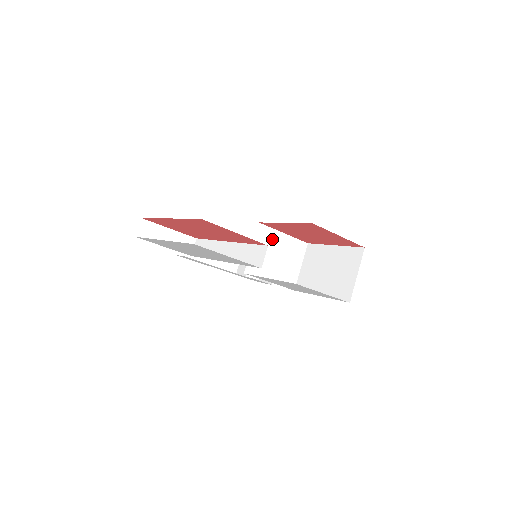
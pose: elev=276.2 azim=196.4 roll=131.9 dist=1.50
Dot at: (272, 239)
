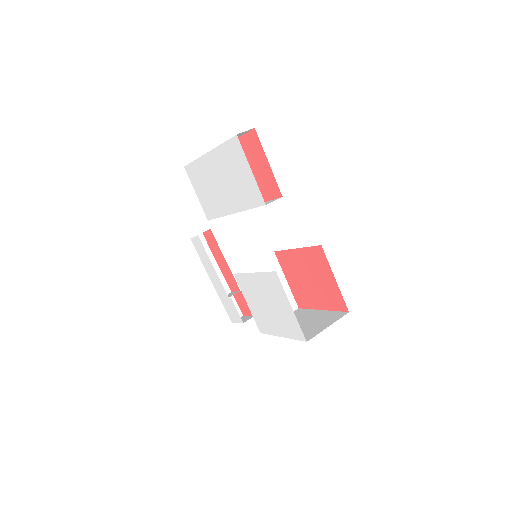
Dot at: occluded
